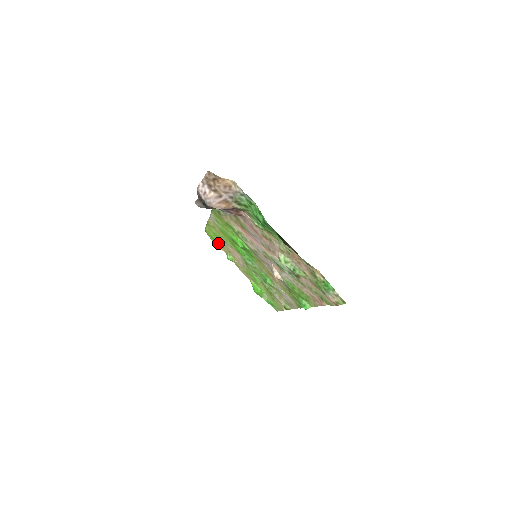
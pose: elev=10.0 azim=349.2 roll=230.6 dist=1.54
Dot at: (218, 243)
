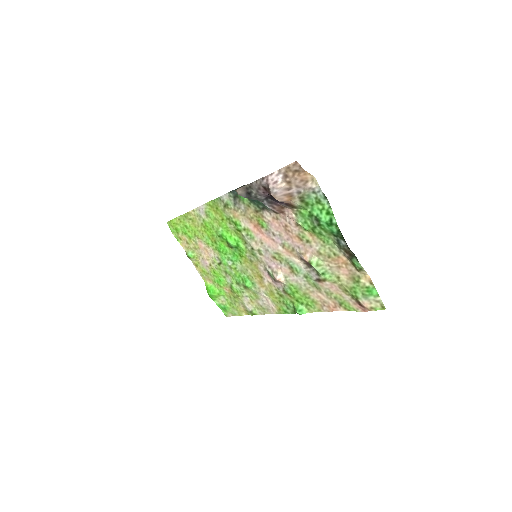
Dot at: (182, 237)
